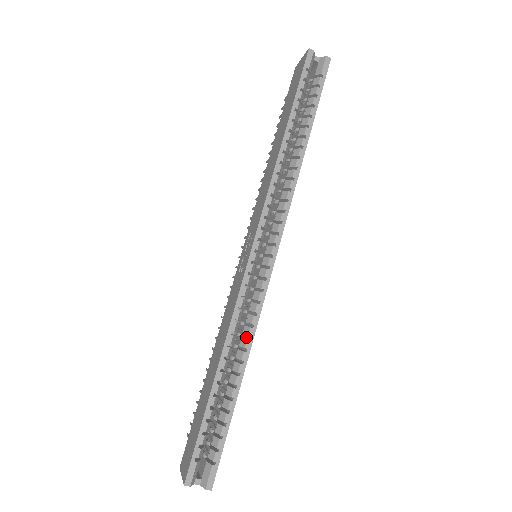
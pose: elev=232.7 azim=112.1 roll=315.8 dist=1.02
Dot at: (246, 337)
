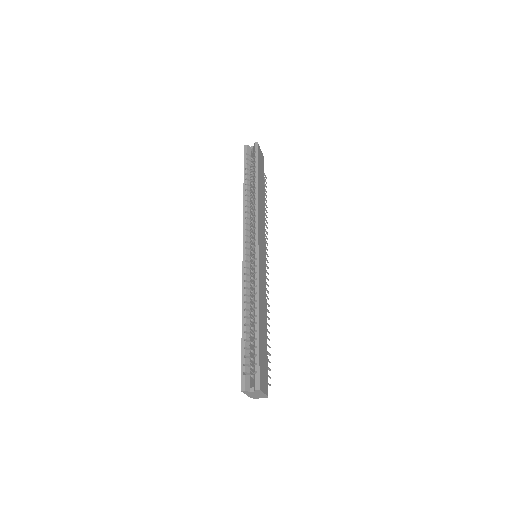
Dot at: occluded
